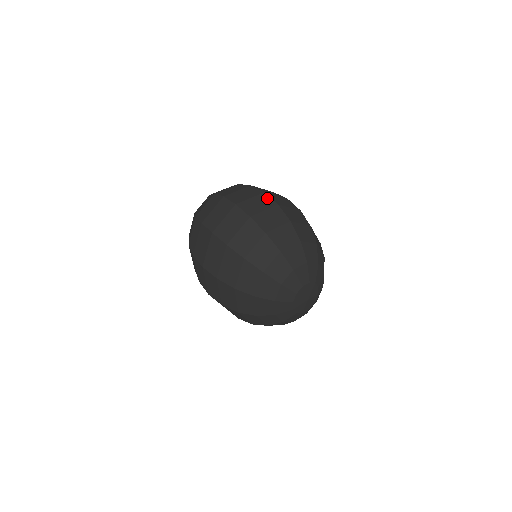
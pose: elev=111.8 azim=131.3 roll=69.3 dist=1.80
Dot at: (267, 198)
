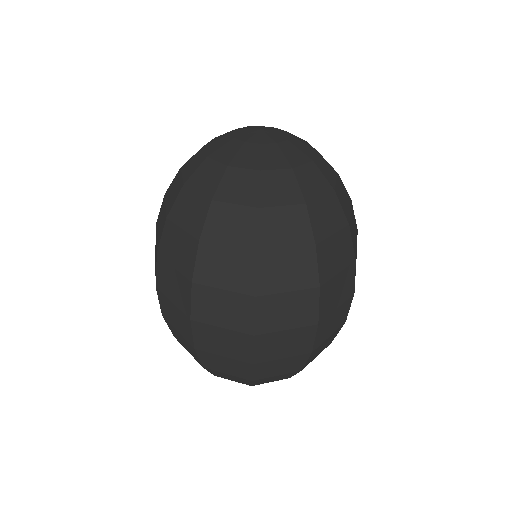
Dot at: (310, 338)
